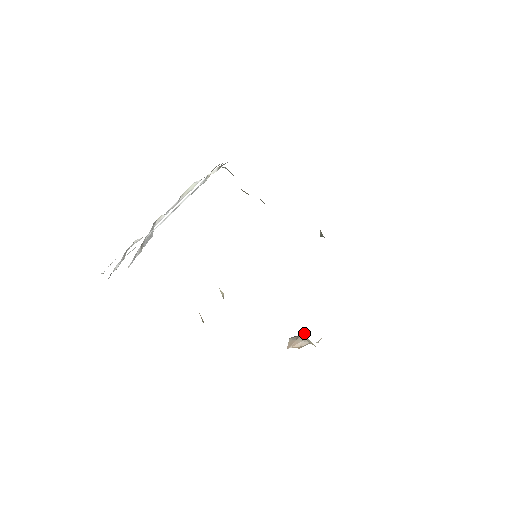
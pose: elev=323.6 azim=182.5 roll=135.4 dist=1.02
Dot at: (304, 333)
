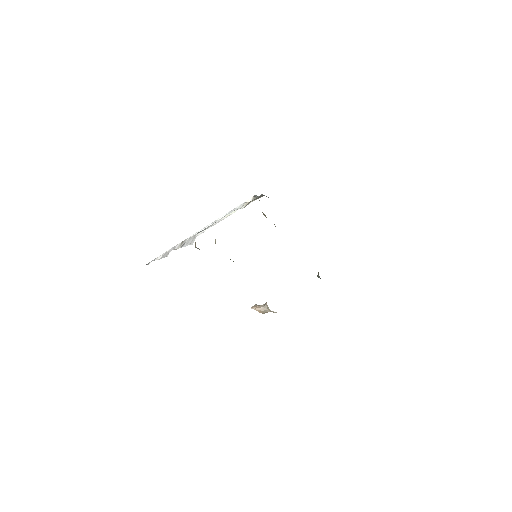
Dot at: occluded
